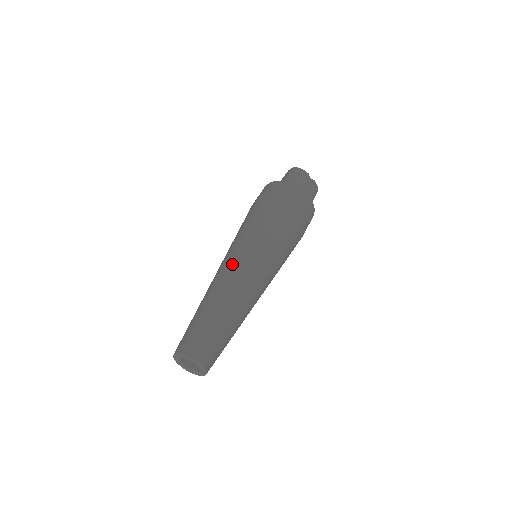
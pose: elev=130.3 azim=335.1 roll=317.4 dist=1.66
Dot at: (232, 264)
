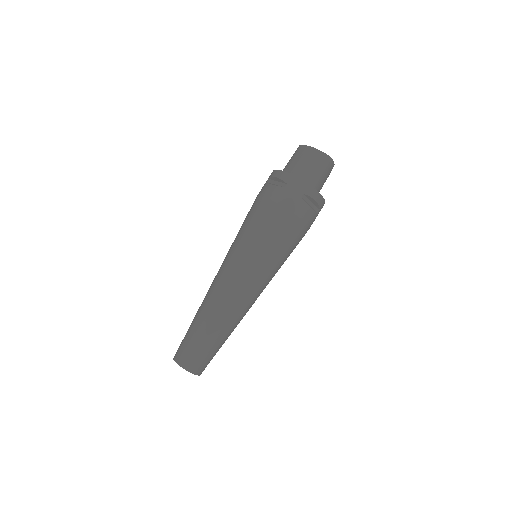
Dot at: (246, 292)
